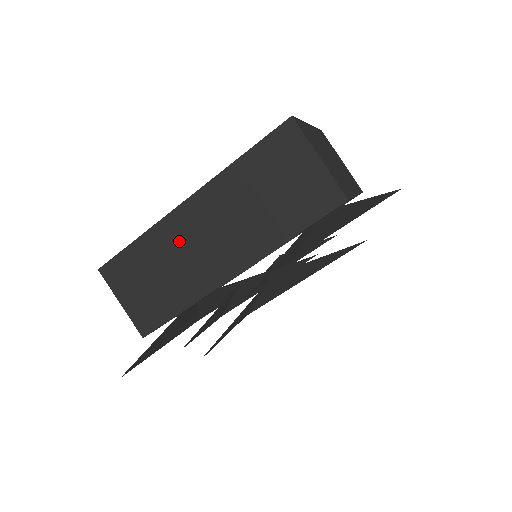
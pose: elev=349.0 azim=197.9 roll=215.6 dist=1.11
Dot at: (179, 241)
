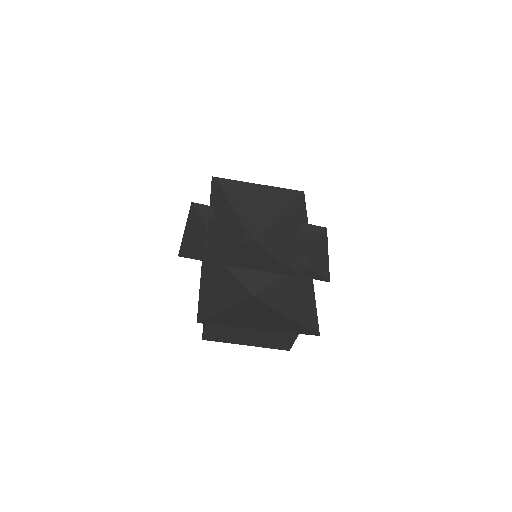
Dot at: occluded
